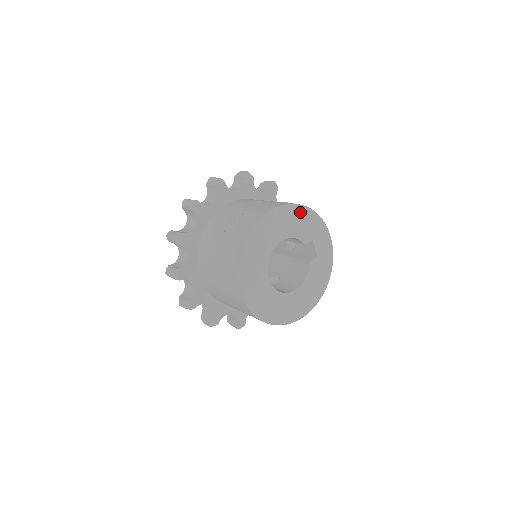
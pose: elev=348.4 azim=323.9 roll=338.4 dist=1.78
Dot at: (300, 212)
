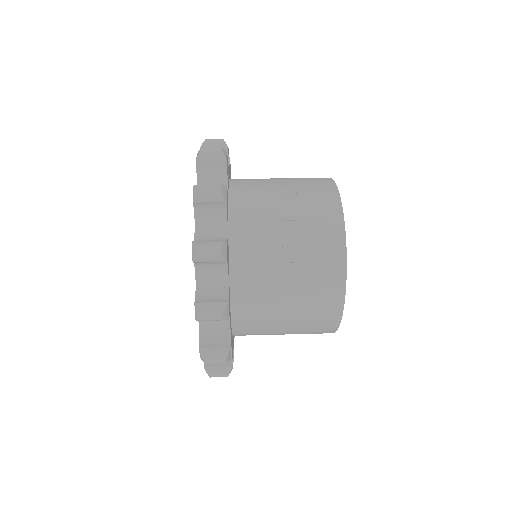
Dot at: occluded
